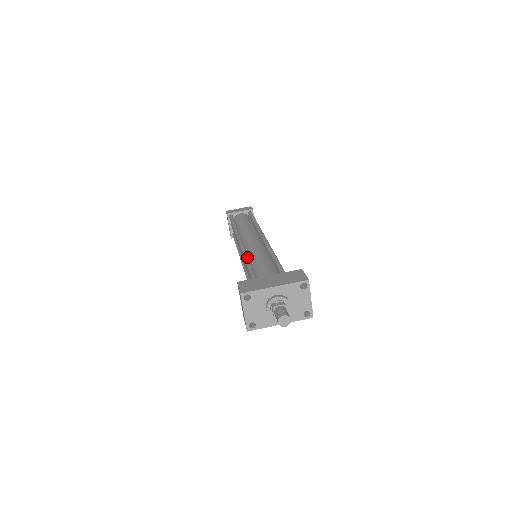
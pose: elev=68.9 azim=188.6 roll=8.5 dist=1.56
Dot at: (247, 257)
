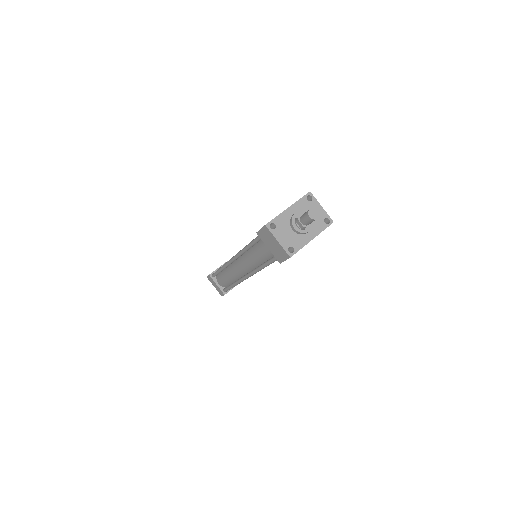
Dot at: (250, 242)
